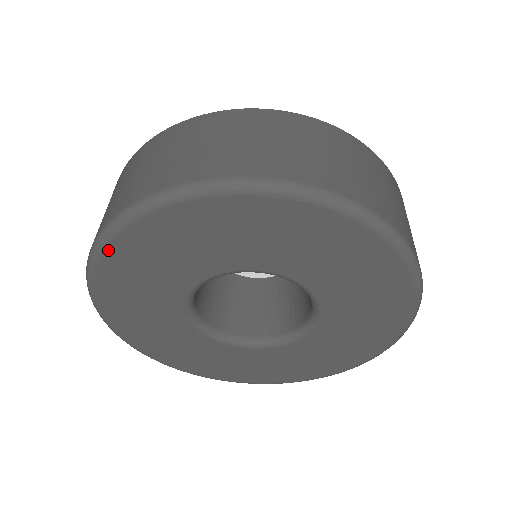
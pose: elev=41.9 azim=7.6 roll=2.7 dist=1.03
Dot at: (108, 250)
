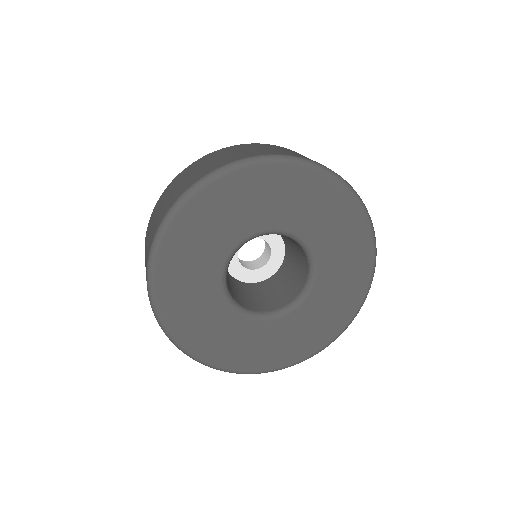
Dot at: (262, 166)
